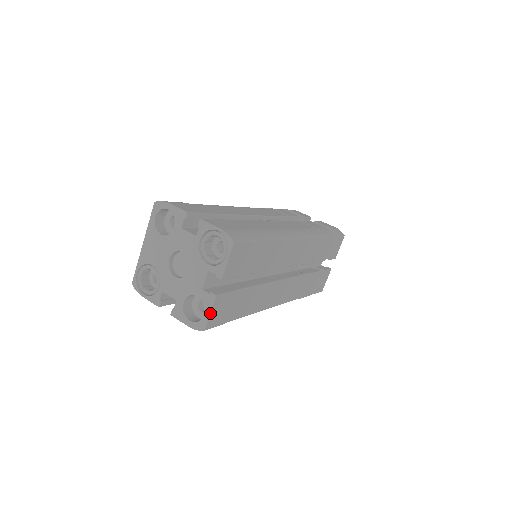
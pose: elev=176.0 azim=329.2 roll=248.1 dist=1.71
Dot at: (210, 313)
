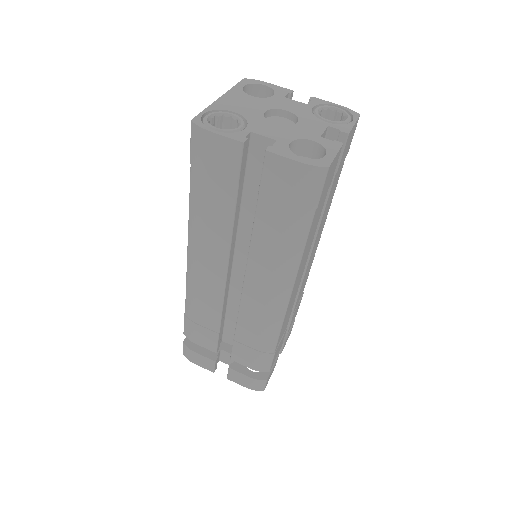
Dot at: (336, 155)
